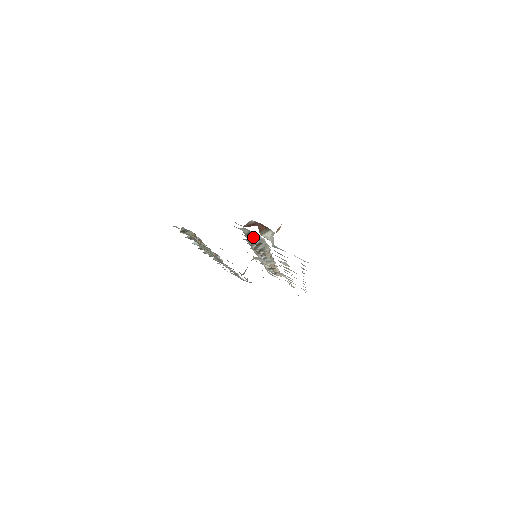
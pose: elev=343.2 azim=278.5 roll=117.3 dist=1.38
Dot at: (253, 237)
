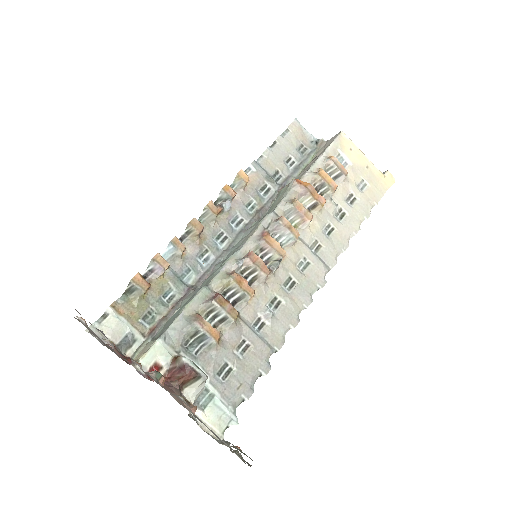
Dot at: (199, 341)
